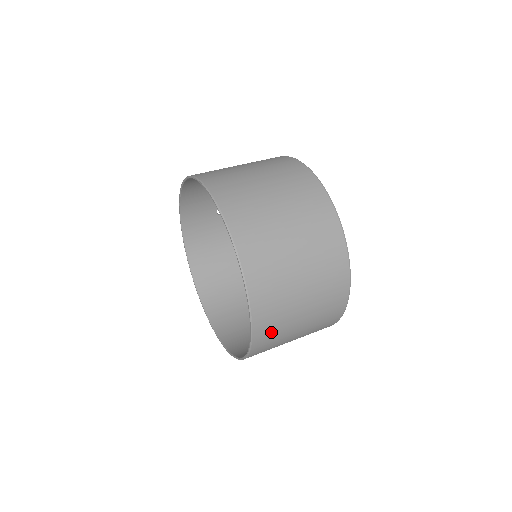
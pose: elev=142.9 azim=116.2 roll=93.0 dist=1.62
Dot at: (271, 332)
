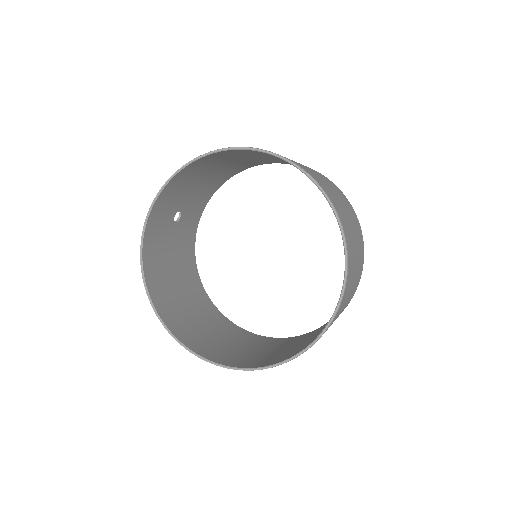
Dot at: (337, 314)
